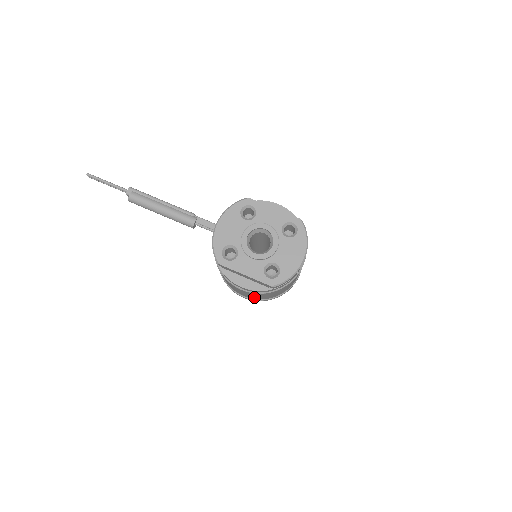
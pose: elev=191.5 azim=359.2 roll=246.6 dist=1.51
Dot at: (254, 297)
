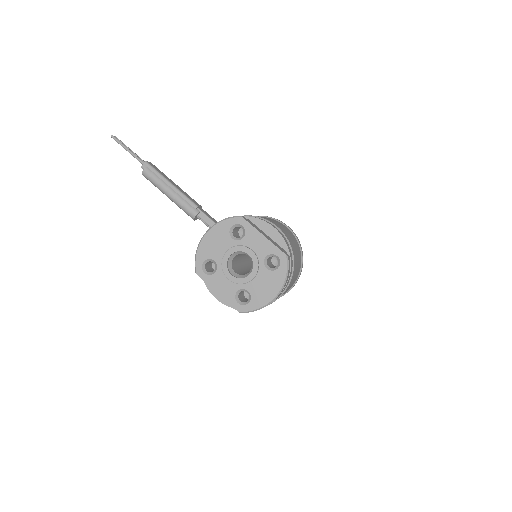
Dot at: occluded
